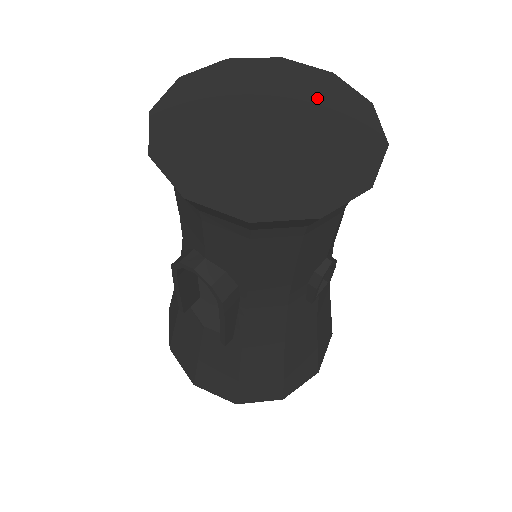
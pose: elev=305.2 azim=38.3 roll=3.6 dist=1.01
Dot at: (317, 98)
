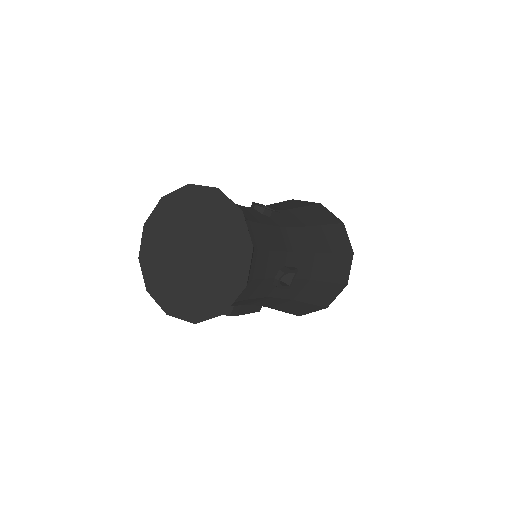
Dot at: (212, 218)
